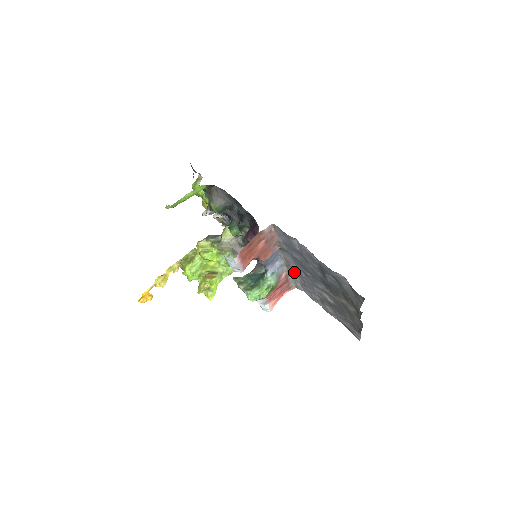
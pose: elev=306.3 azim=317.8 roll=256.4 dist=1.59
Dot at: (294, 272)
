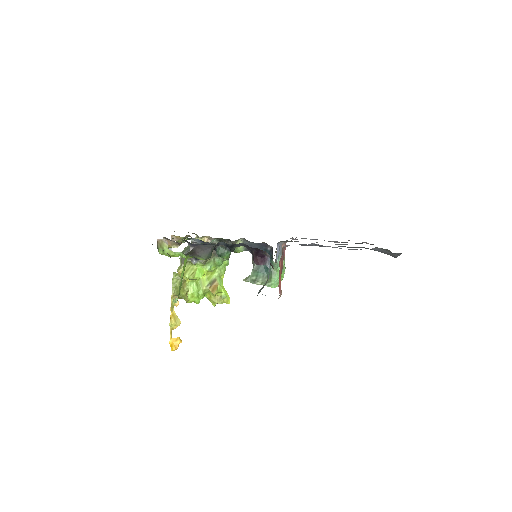
Dot at: occluded
